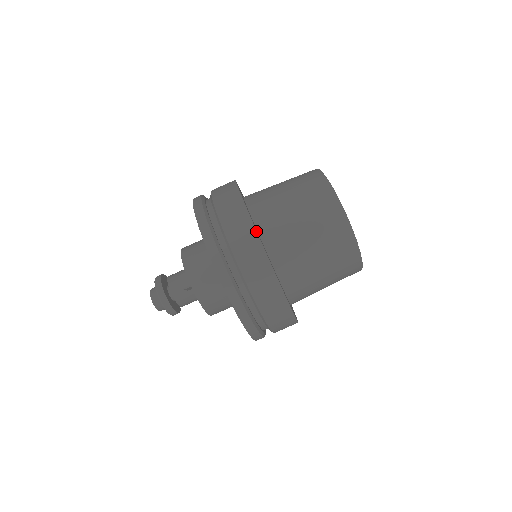
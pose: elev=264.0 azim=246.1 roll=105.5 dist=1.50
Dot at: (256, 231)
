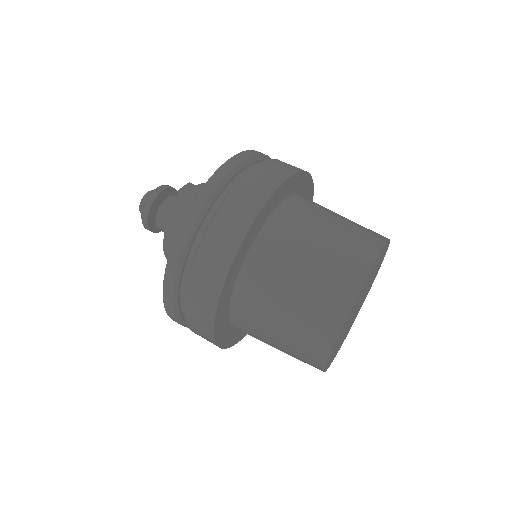
Dot at: (288, 177)
